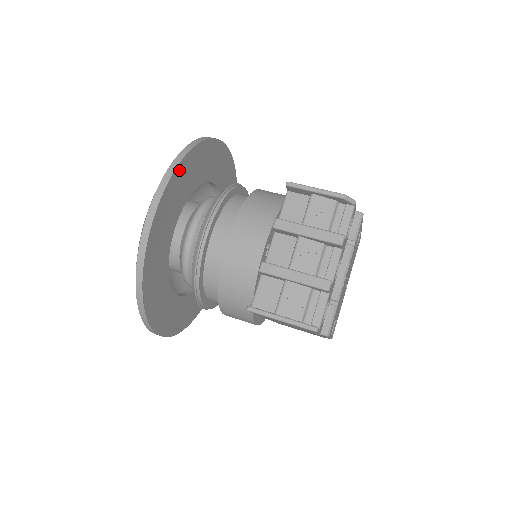
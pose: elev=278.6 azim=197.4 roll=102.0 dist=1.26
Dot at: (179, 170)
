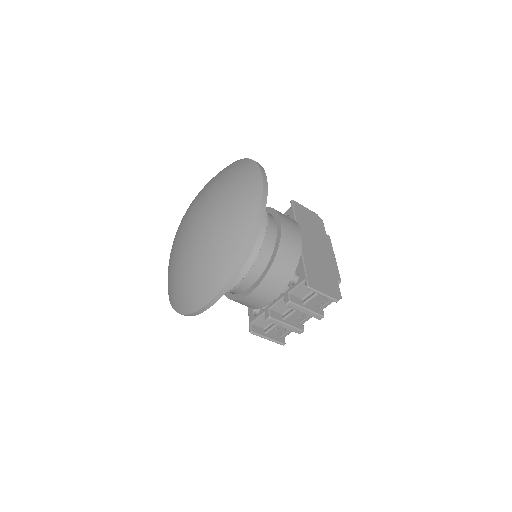
Dot at: (237, 272)
